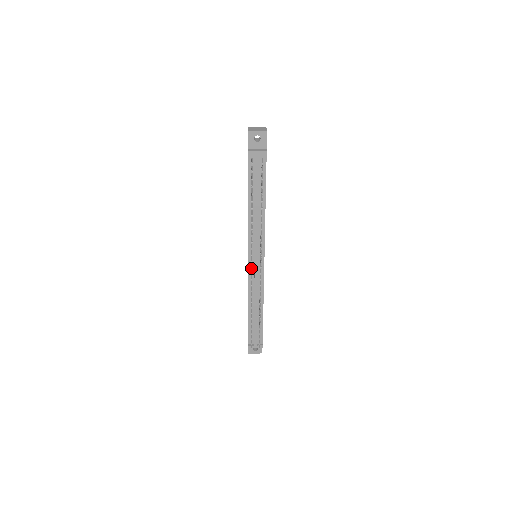
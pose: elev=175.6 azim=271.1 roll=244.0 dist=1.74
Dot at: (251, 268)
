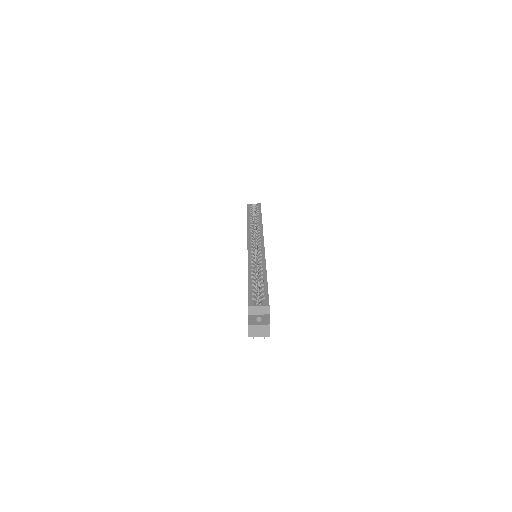
Dot at: occluded
